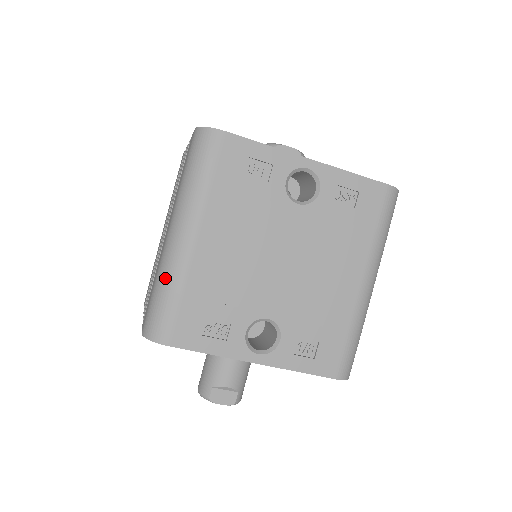
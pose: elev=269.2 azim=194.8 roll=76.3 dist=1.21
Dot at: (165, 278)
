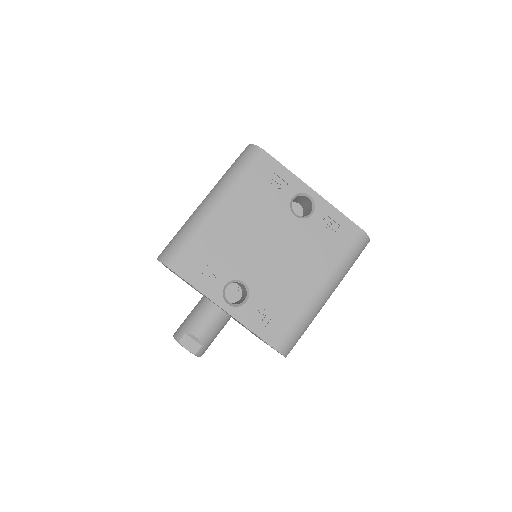
Dot at: (188, 226)
